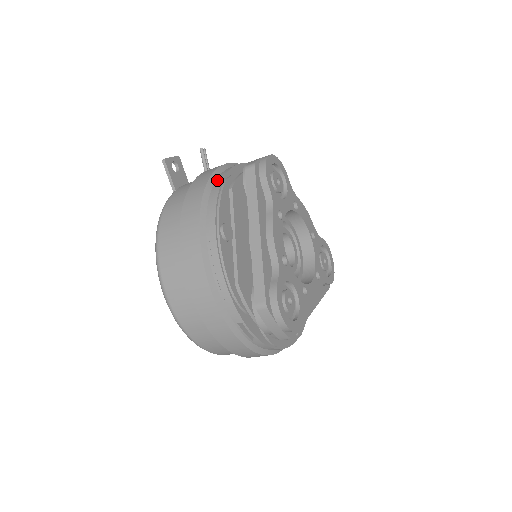
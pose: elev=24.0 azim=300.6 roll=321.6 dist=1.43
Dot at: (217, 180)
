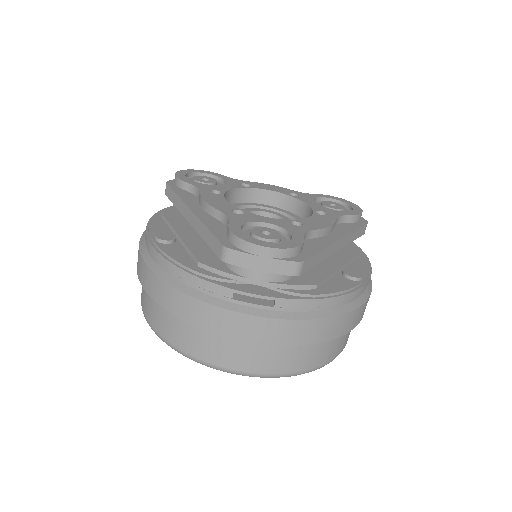
Dot at: occluded
